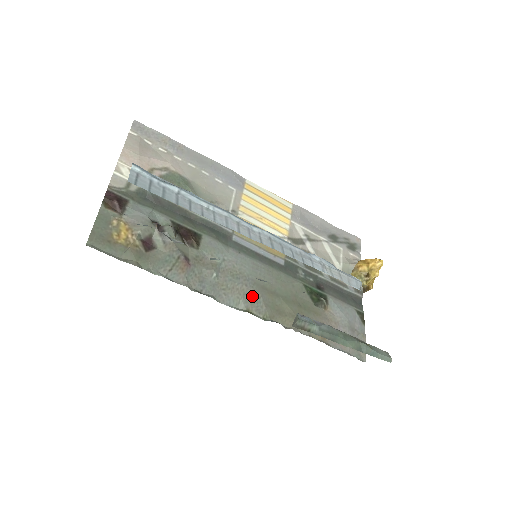
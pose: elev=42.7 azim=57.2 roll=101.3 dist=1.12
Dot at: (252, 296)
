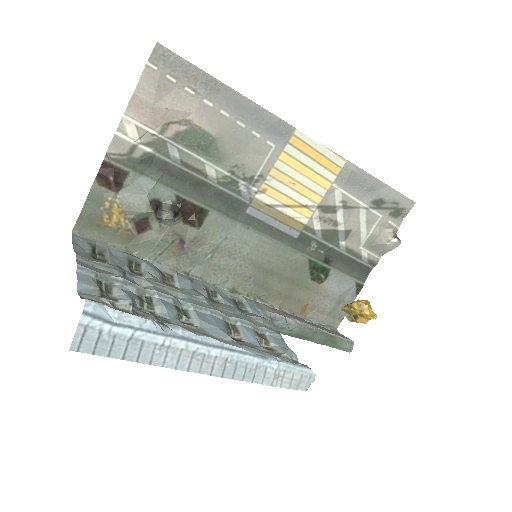
Dot at: (243, 276)
